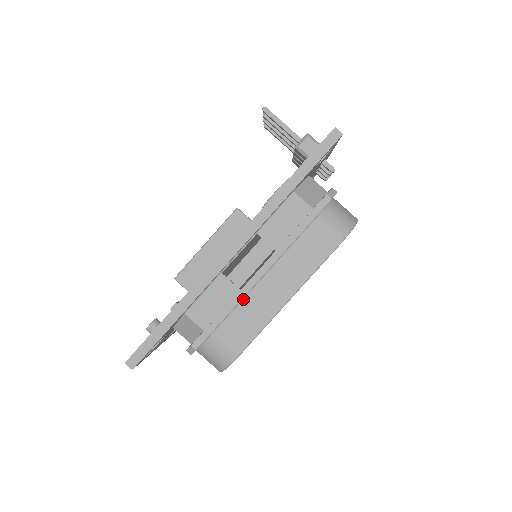
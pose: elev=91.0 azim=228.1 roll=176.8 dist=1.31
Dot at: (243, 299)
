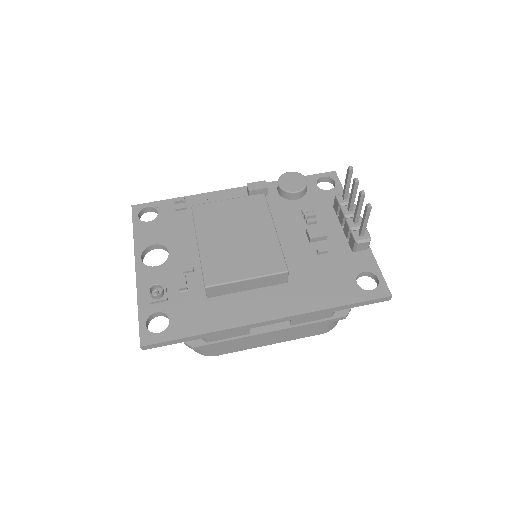
Dot at: (247, 338)
